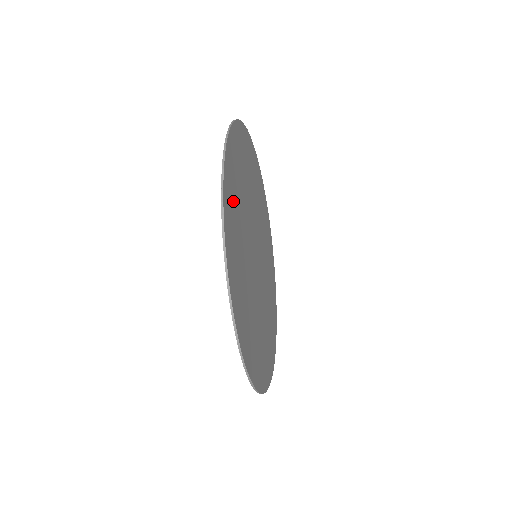
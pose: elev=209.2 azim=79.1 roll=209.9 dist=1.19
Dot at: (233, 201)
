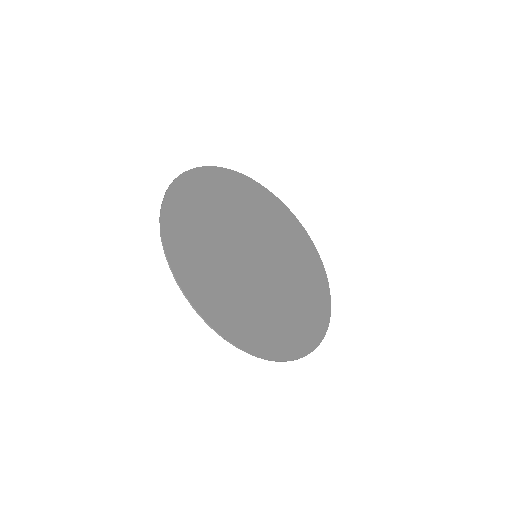
Dot at: (217, 300)
